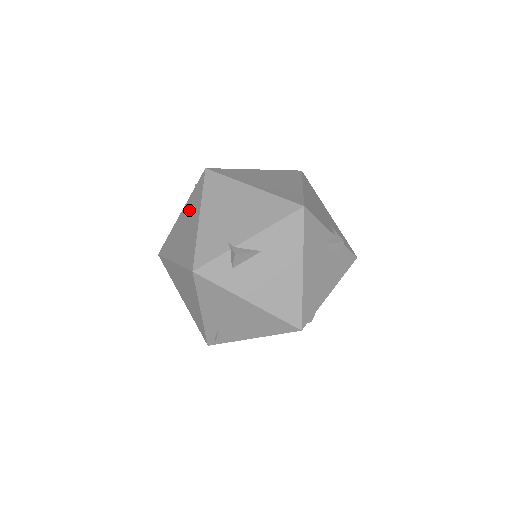
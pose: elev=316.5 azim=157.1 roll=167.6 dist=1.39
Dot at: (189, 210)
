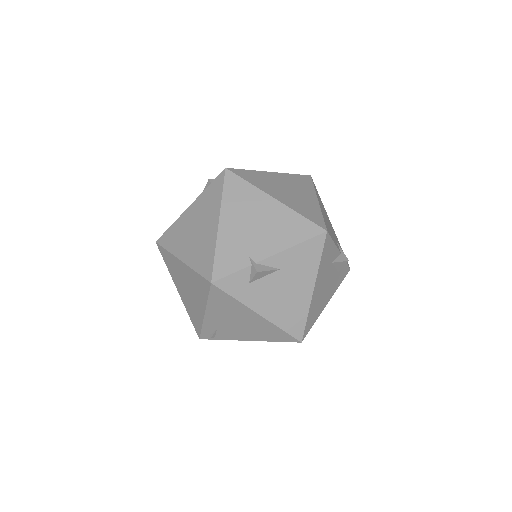
Dot at: (202, 208)
